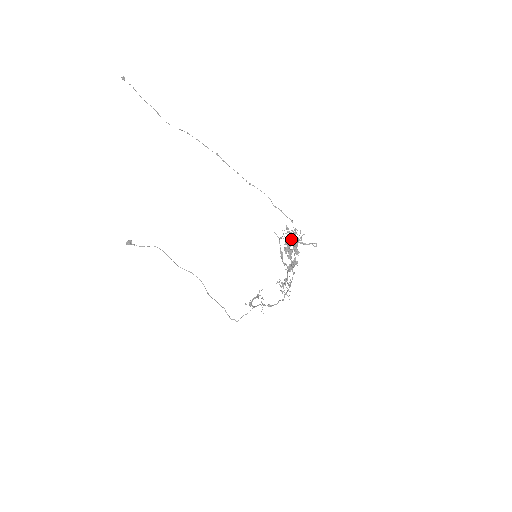
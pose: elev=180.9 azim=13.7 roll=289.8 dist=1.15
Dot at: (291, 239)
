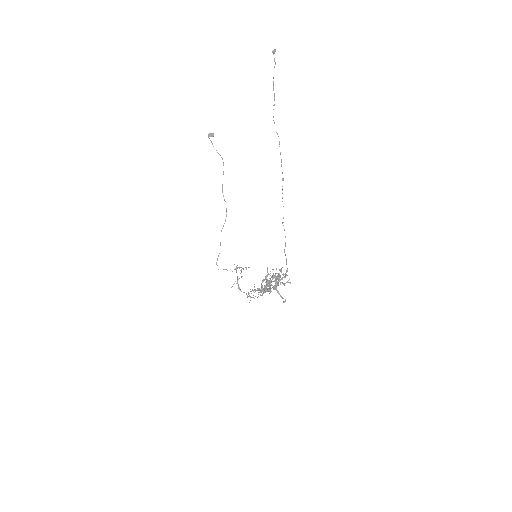
Dot at: (277, 279)
